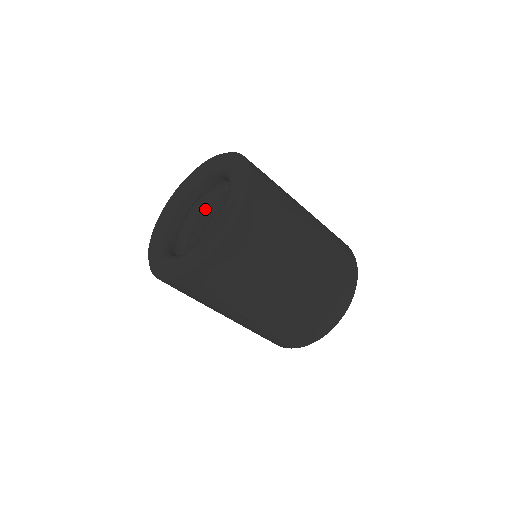
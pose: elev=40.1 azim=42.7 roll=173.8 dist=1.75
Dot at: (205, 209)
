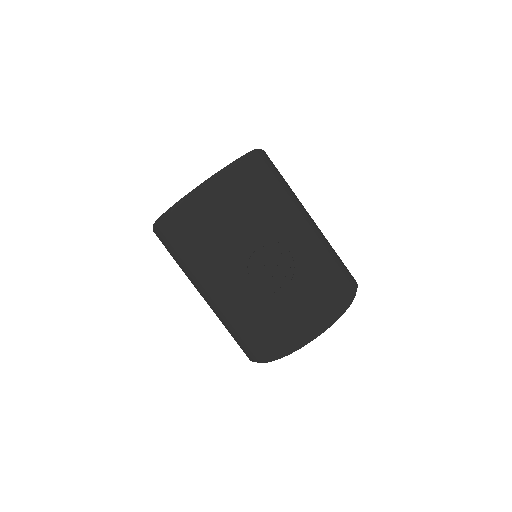
Dot at: occluded
